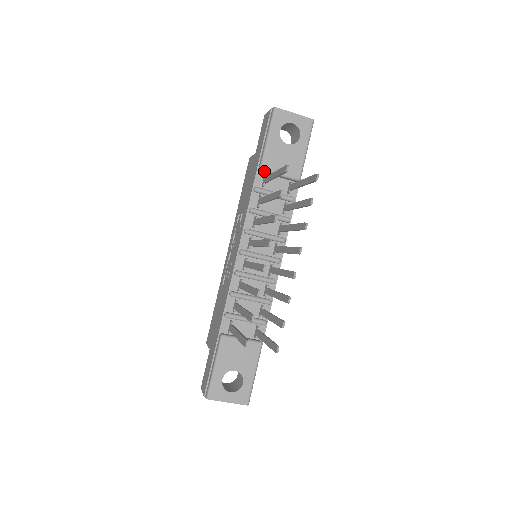
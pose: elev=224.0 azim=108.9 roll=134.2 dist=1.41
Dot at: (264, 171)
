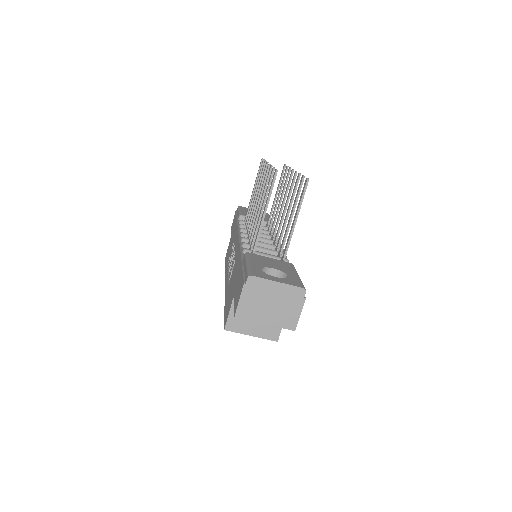
Dot at: (243, 217)
